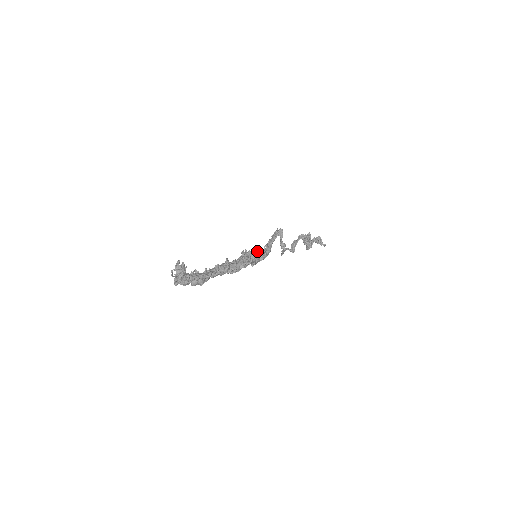
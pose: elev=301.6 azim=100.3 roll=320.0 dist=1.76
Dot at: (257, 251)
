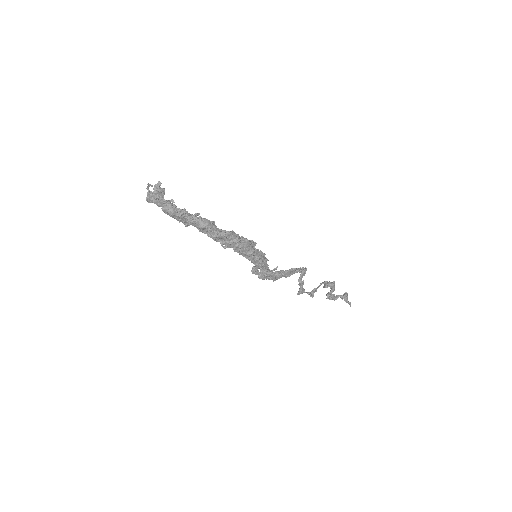
Dot at: (257, 249)
